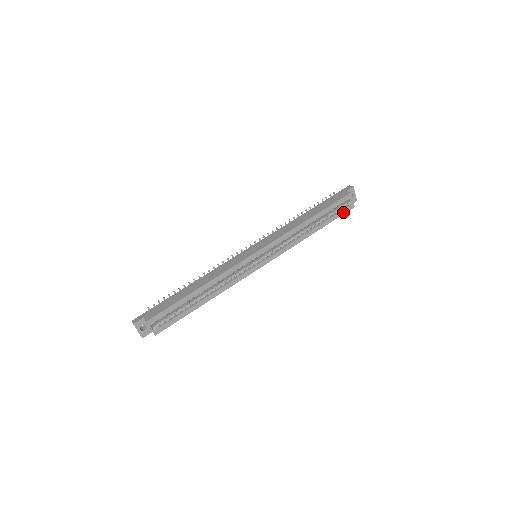
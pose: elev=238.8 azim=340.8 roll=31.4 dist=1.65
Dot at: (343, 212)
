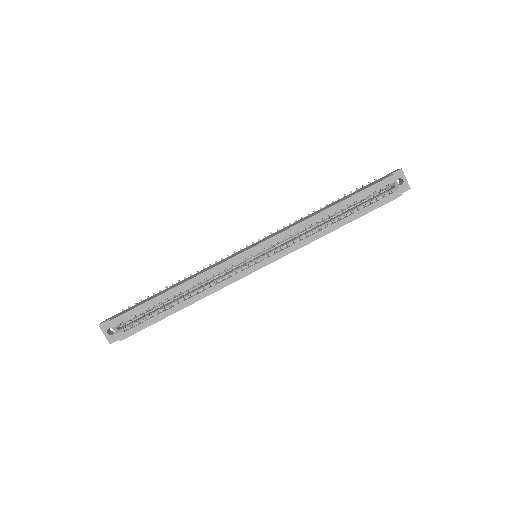
Dot at: (383, 202)
